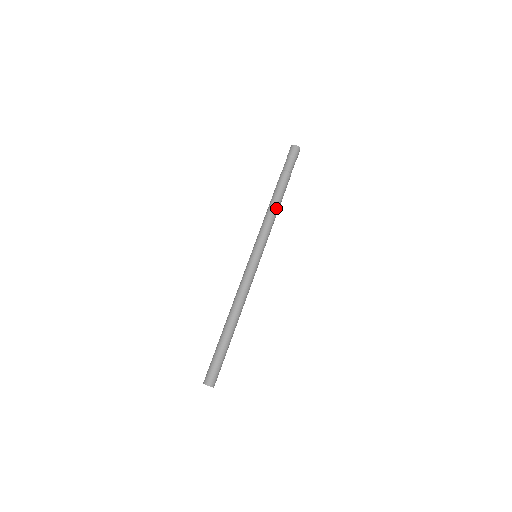
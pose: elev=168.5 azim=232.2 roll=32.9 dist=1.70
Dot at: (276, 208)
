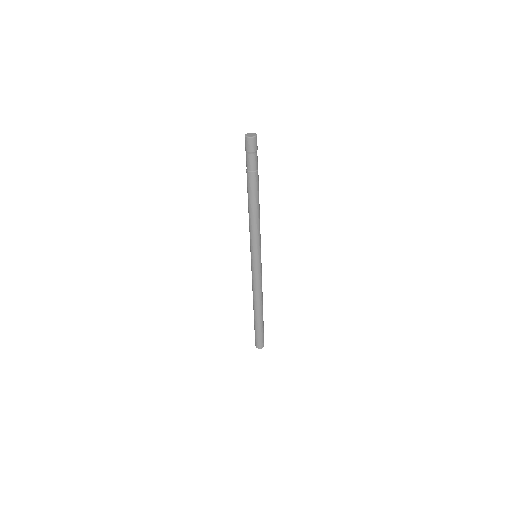
Dot at: (255, 213)
